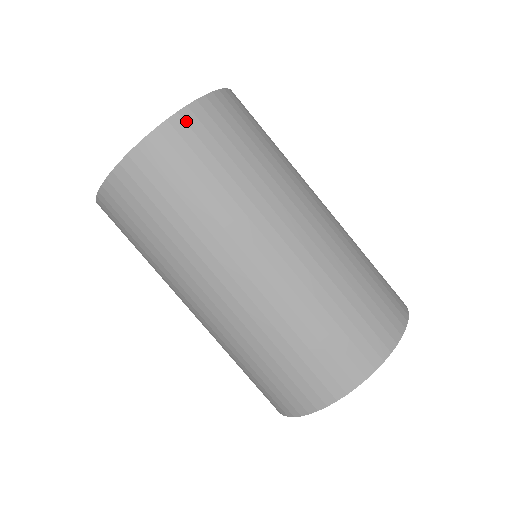
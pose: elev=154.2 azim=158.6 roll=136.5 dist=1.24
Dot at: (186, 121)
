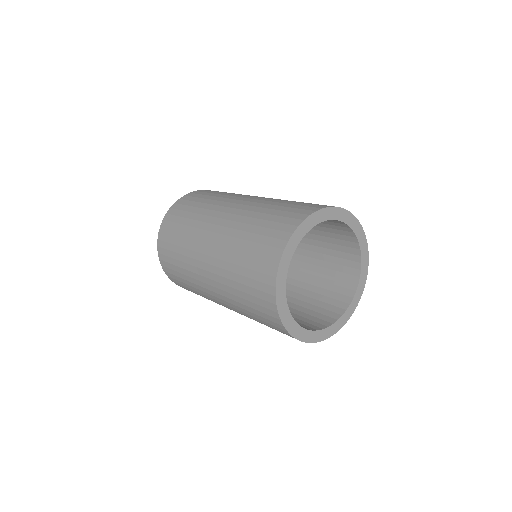
Dot at: (194, 193)
